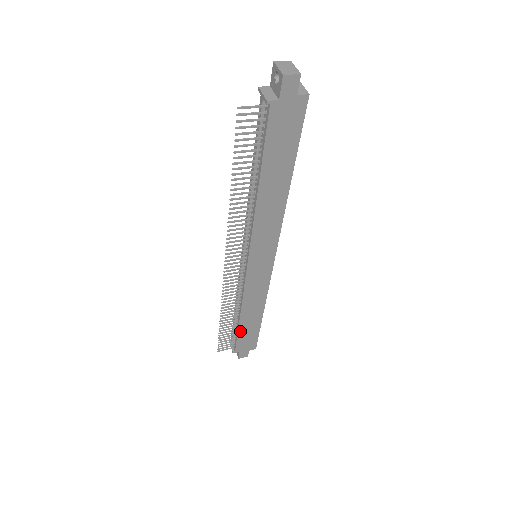
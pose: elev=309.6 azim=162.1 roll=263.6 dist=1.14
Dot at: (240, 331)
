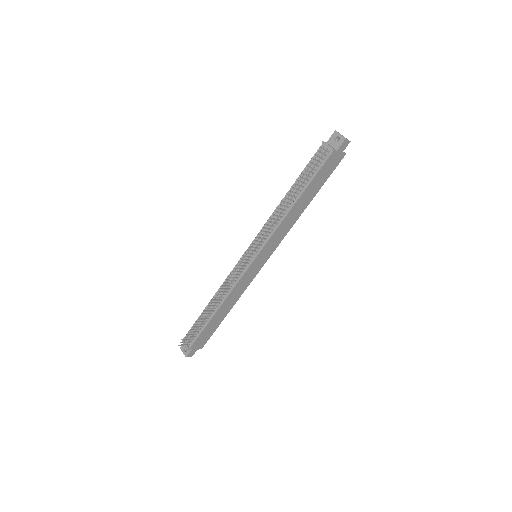
Dot at: (208, 325)
